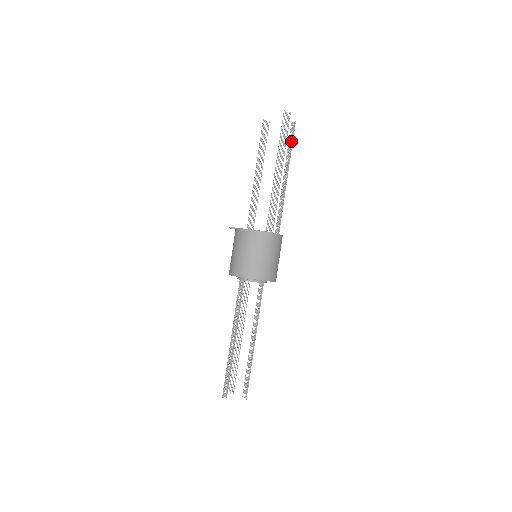
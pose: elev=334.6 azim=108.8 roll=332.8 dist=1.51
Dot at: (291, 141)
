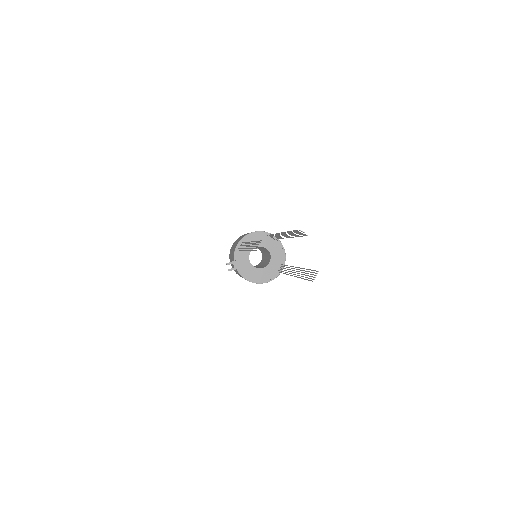
Dot at: (297, 235)
